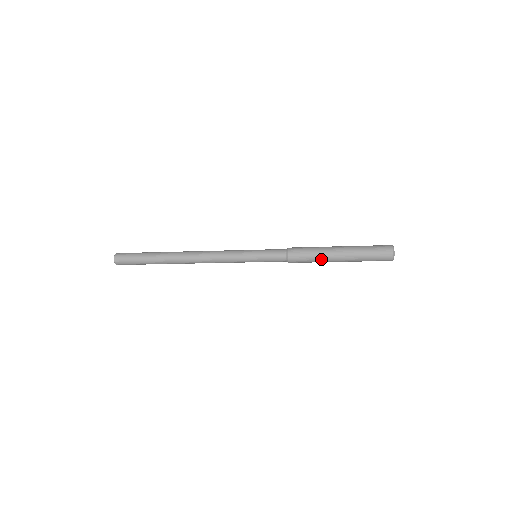
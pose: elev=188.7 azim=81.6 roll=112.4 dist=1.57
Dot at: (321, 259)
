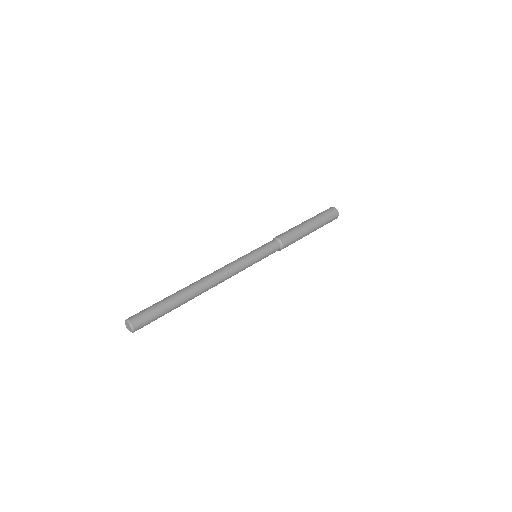
Dot at: (302, 236)
